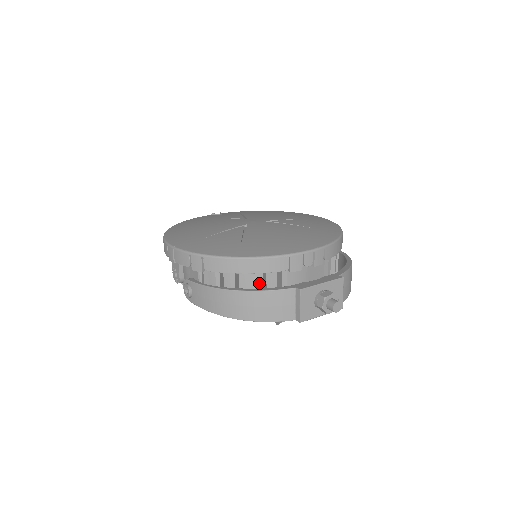
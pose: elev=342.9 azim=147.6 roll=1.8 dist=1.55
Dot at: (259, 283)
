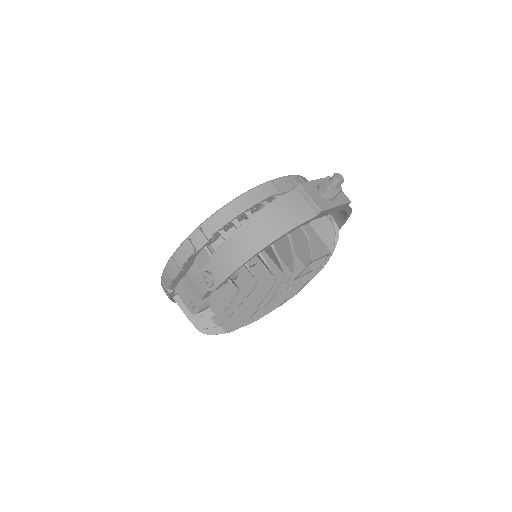
Dot at: occluded
